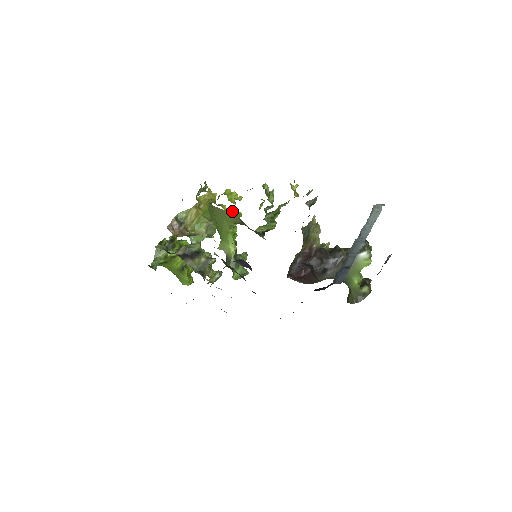
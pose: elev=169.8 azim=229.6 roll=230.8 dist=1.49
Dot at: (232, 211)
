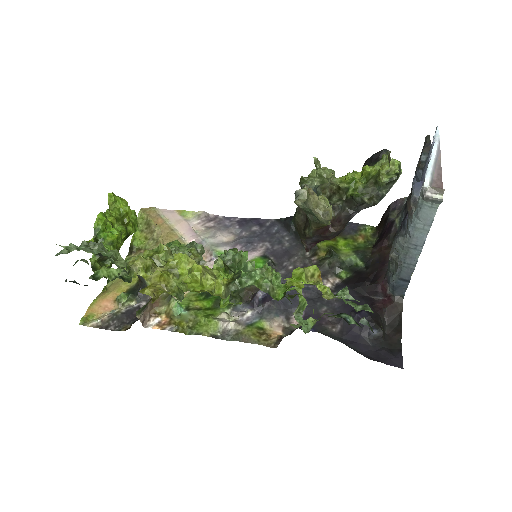
Dot at: occluded
